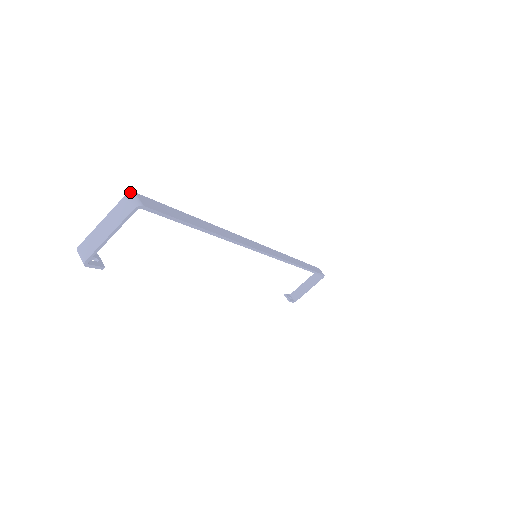
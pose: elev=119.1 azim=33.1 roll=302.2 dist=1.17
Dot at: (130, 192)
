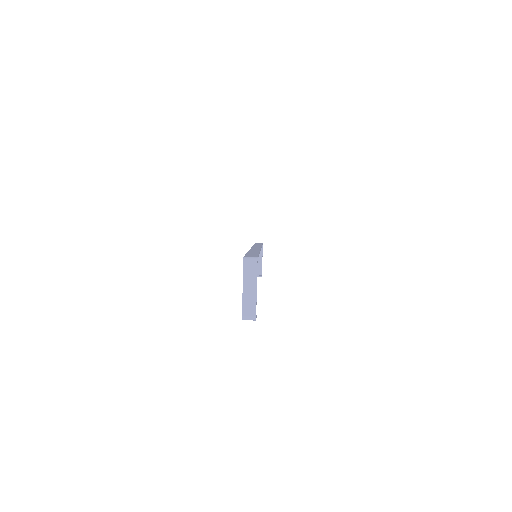
Dot at: (243, 258)
